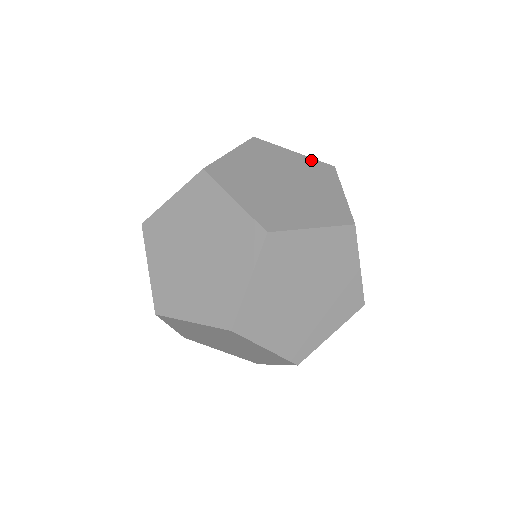
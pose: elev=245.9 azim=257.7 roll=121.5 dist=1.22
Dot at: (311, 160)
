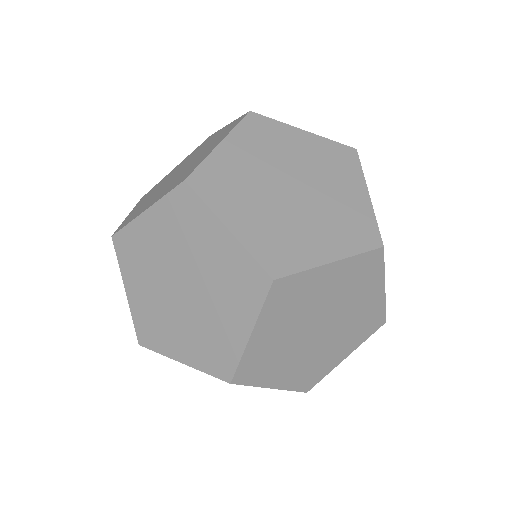
Dot at: (326, 142)
